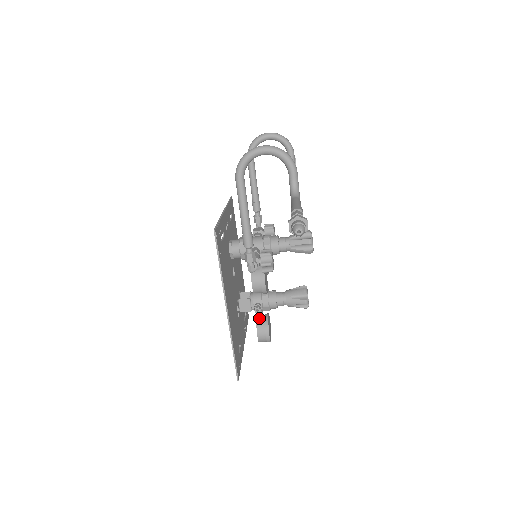
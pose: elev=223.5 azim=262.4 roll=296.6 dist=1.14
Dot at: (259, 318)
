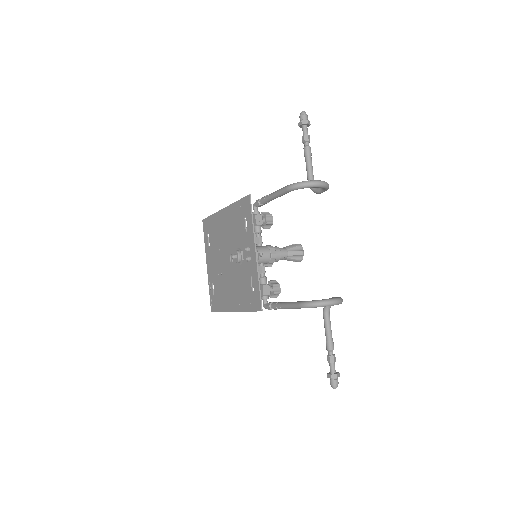
Dot at: occluded
